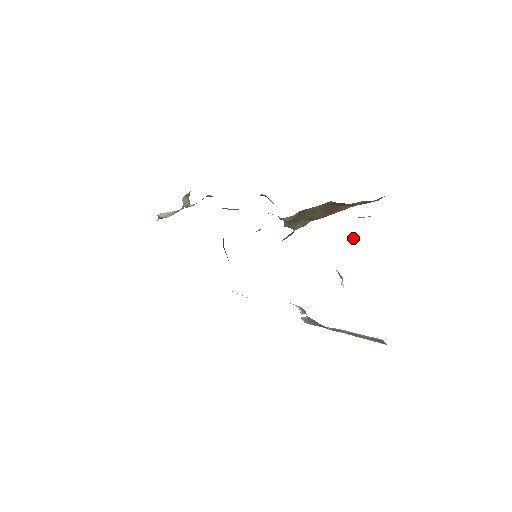
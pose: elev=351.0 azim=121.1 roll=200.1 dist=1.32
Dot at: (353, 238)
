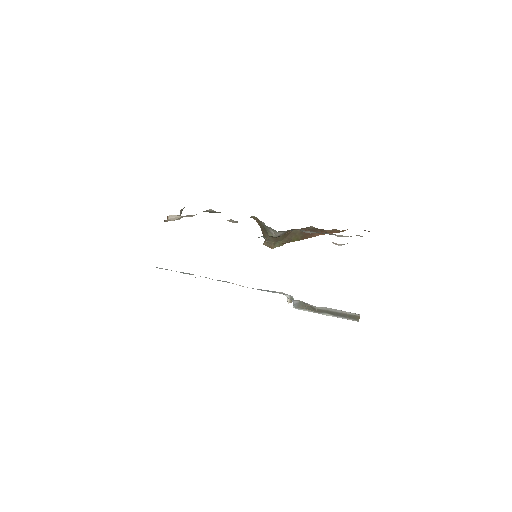
Dot at: occluded
